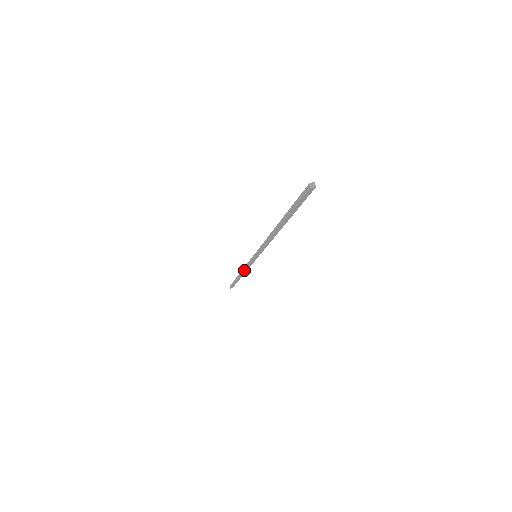
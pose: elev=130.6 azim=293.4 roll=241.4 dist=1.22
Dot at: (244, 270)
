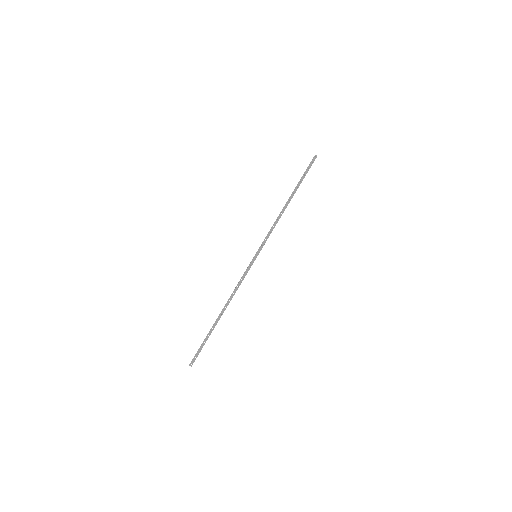
Dot at: (275, 221)
